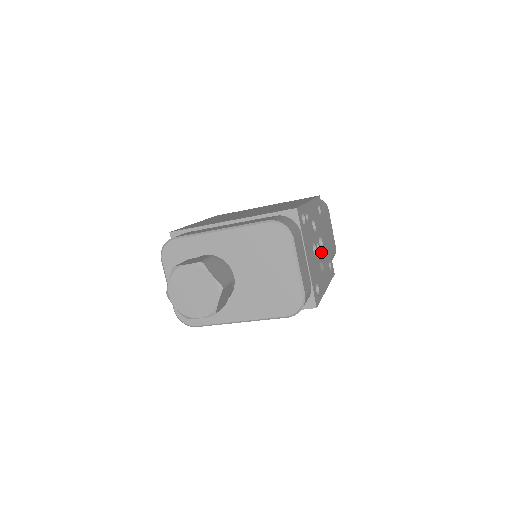
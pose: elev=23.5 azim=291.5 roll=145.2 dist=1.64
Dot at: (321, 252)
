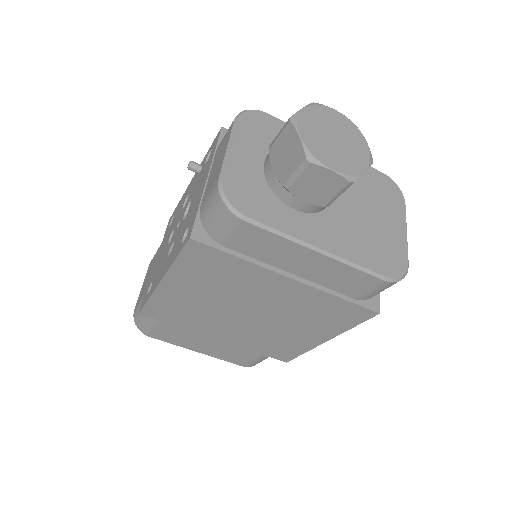
Dot at: occluded
